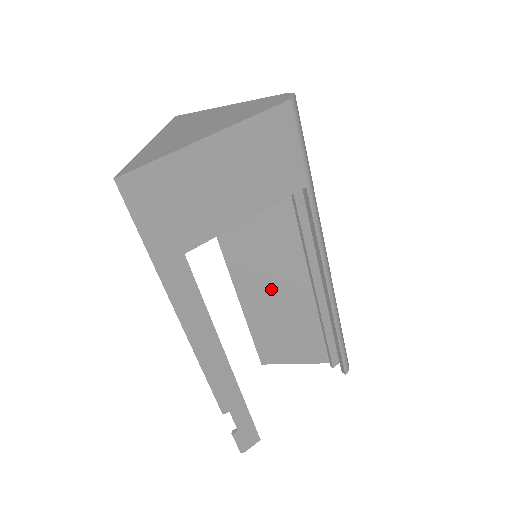
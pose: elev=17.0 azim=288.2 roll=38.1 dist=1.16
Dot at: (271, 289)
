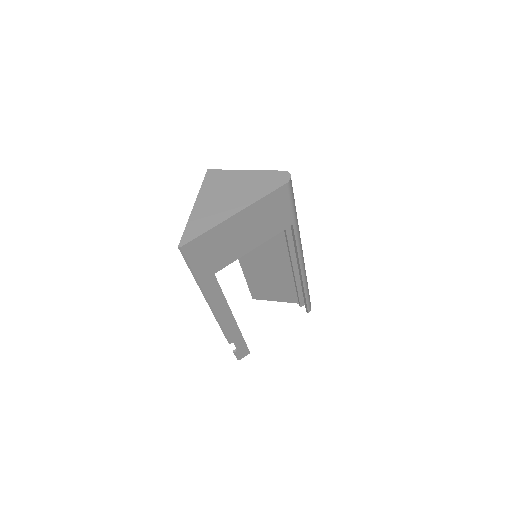
Dot at: (264, 263)
